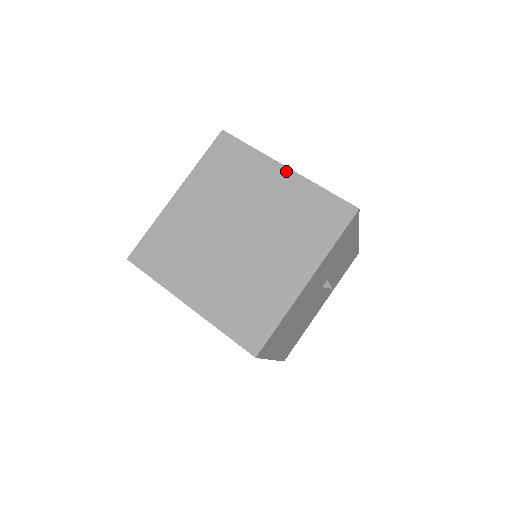
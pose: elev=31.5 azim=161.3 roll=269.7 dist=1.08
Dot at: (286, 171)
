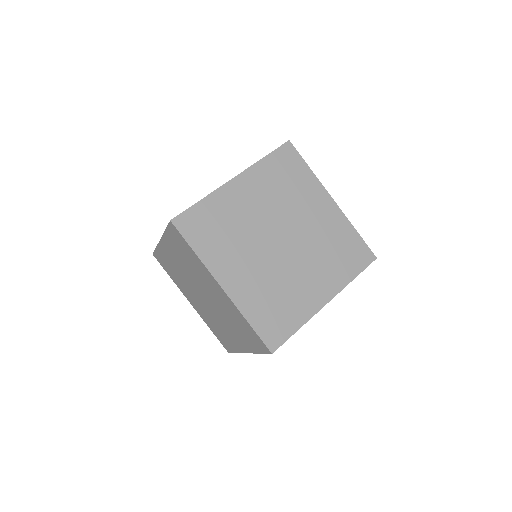
Dot at: (332, 203)
